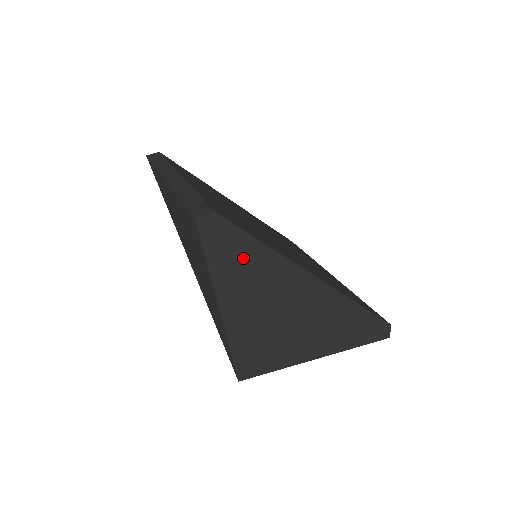
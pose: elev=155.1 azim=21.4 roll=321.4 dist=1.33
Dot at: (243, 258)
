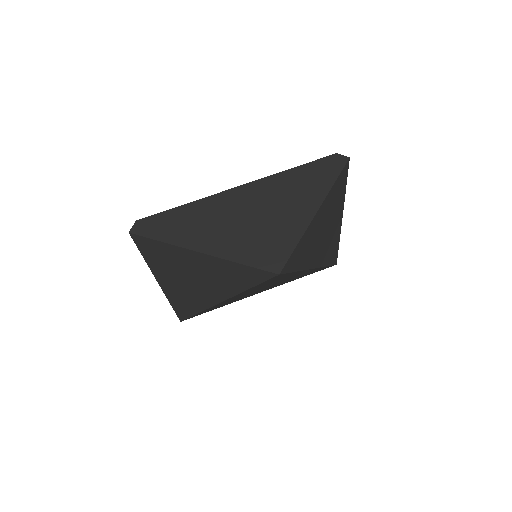
Dot at: (179, 221)
